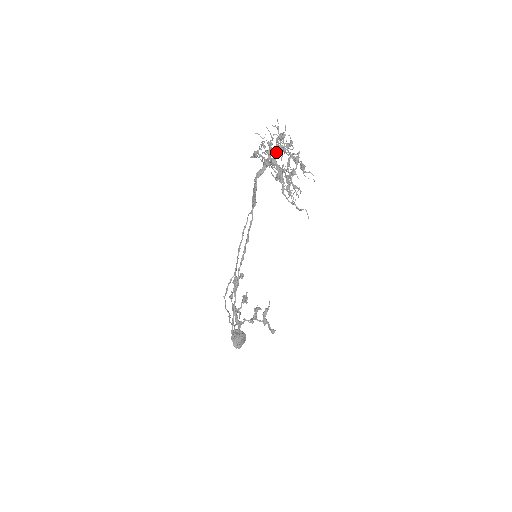
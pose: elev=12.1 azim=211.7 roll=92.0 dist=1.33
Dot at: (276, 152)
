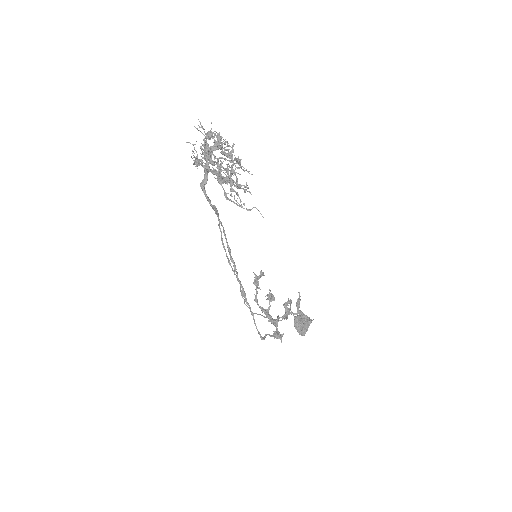
Dot at: (206, 157)
